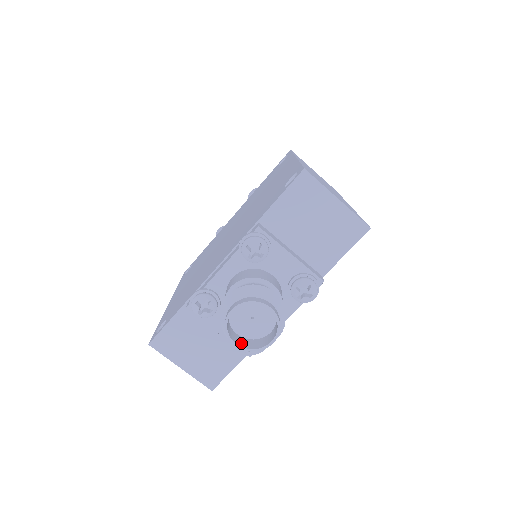
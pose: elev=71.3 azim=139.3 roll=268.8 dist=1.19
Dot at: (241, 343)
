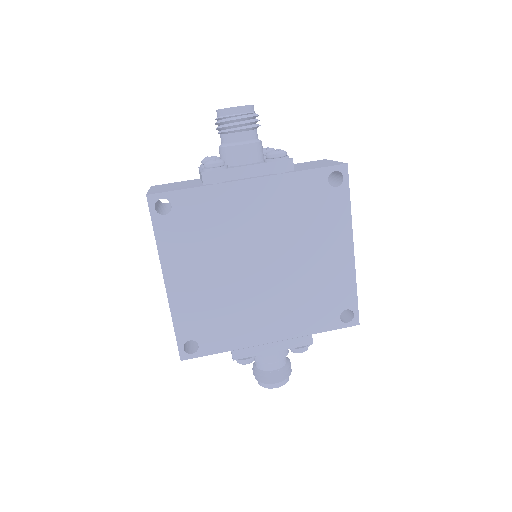
Dot at: (220, 114)
